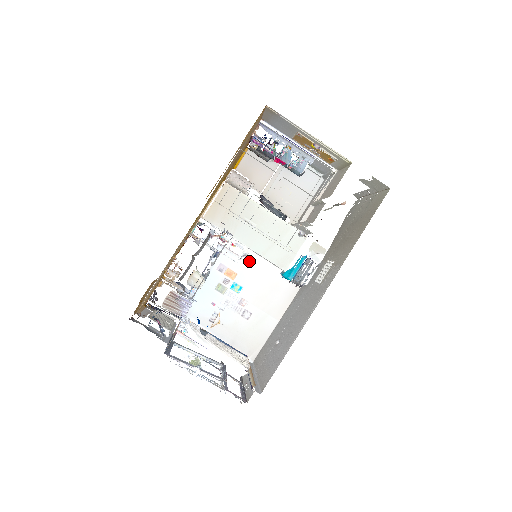
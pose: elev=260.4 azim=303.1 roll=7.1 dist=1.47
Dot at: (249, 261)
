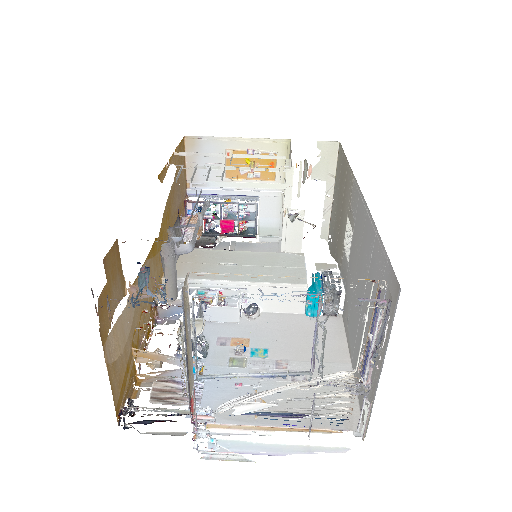
Dot at: (254, 308)
